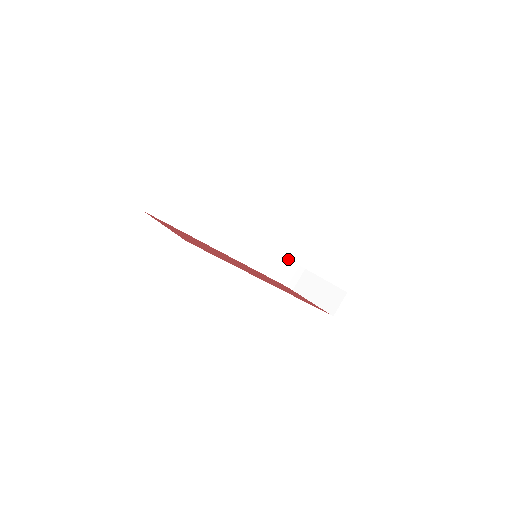
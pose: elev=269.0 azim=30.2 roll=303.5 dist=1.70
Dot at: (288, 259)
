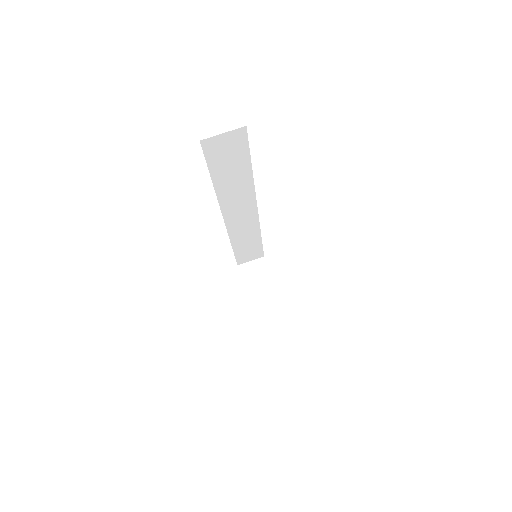
Dot at: (262, 248)
